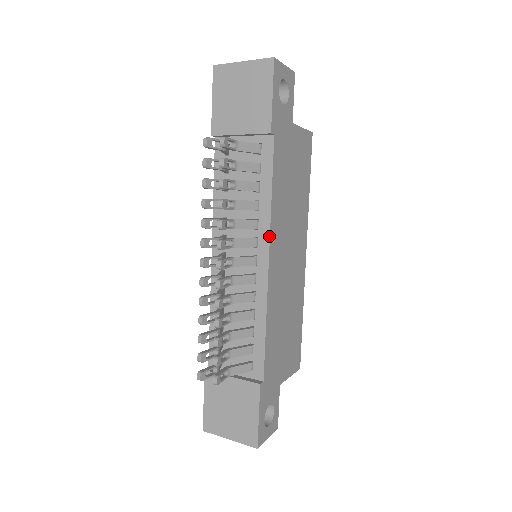
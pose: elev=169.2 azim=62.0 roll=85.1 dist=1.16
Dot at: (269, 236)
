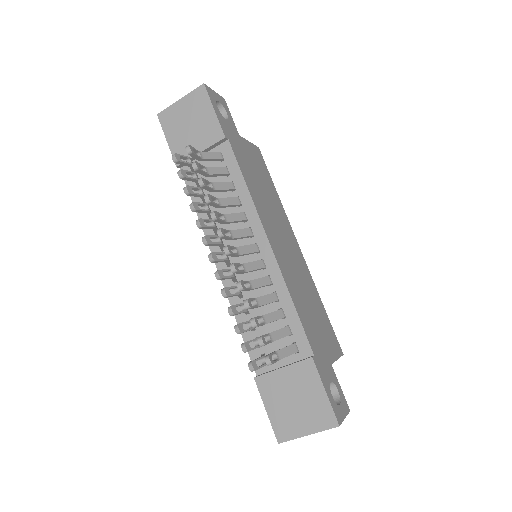
Dot at: (260, 220)
